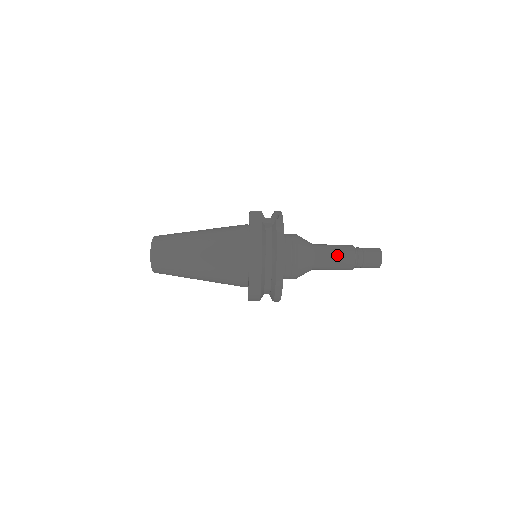
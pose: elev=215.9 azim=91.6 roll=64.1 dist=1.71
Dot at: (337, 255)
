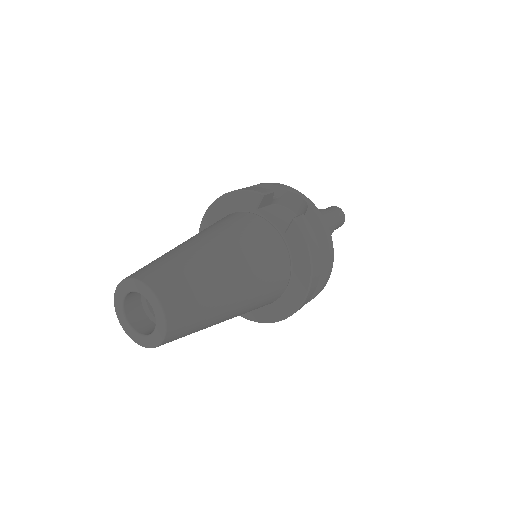
Dot at: occluded
